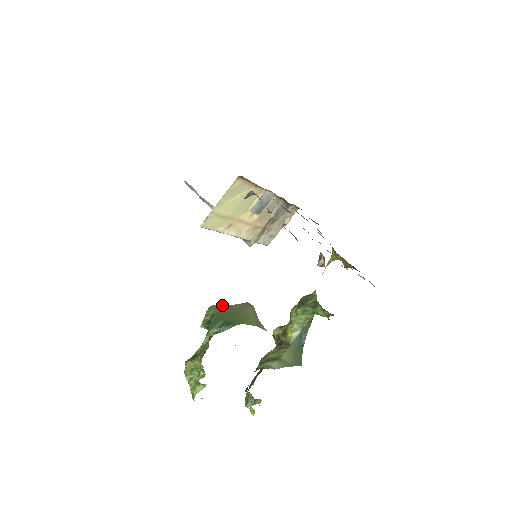
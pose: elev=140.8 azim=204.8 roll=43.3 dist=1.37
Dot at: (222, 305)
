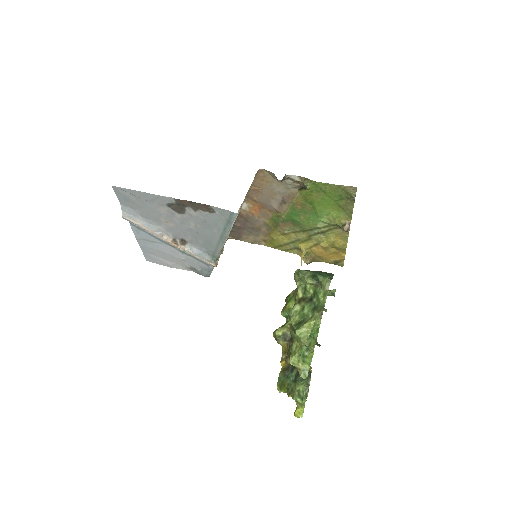
Dot at: occluded
